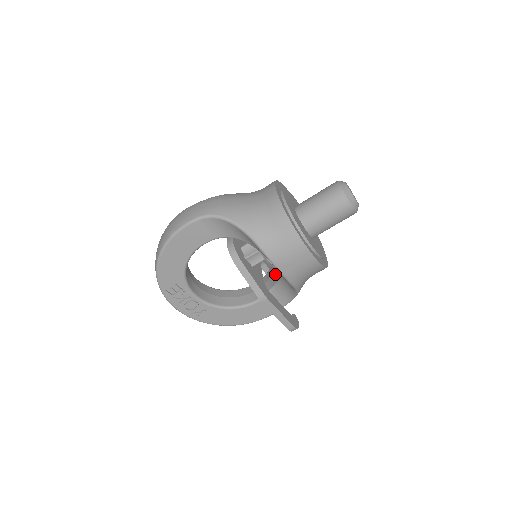
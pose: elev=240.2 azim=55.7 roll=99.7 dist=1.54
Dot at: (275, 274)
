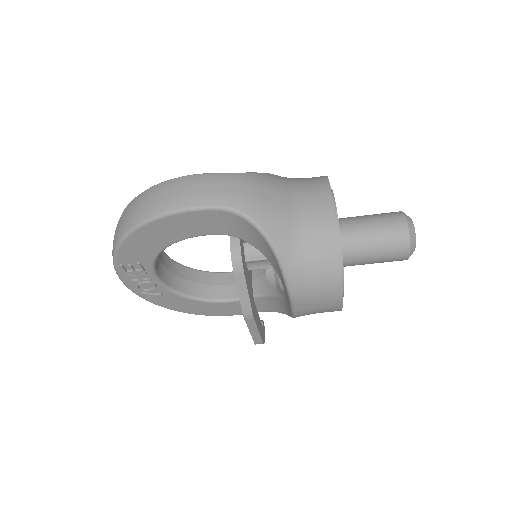
Dot at: (268, 282)
